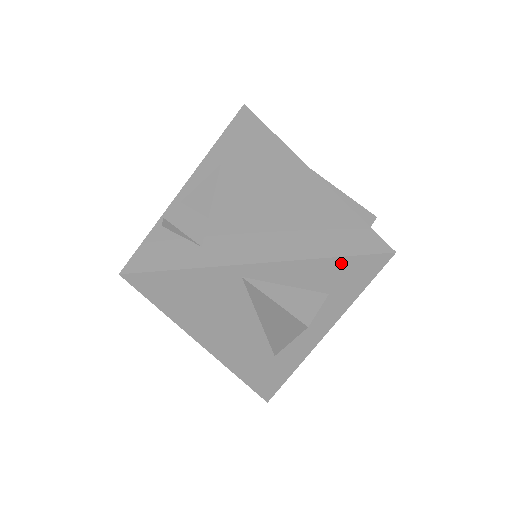
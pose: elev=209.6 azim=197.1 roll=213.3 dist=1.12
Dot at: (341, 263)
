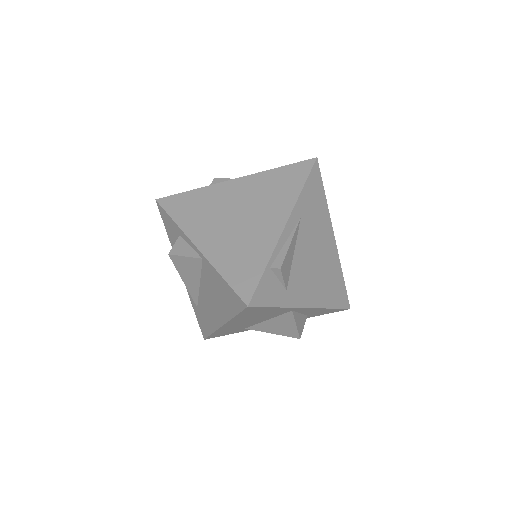
Dot at: (331, 310)
